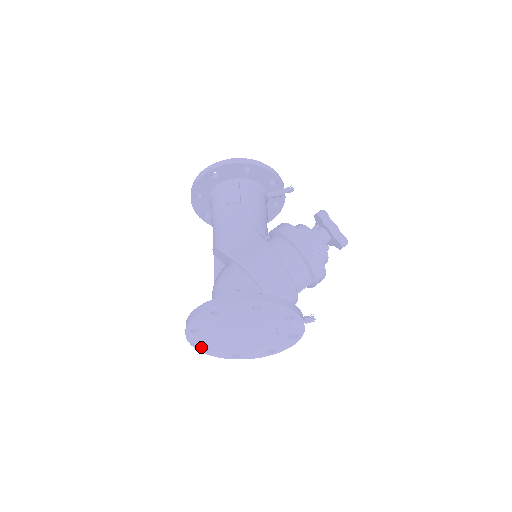
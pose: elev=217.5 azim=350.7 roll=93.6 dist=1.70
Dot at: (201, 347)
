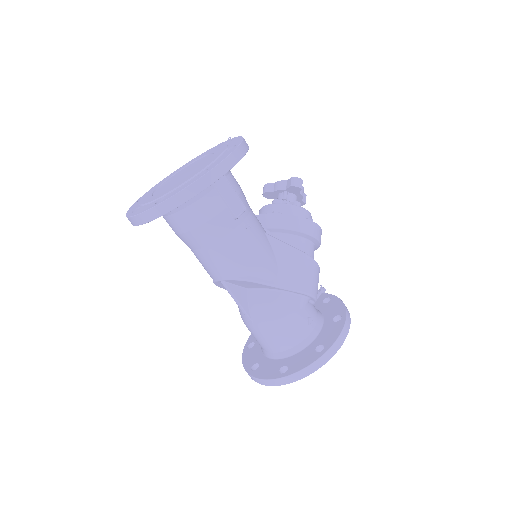
Dot at: occluded
